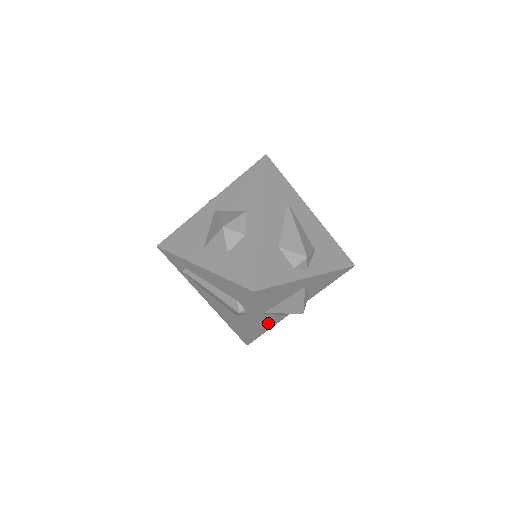
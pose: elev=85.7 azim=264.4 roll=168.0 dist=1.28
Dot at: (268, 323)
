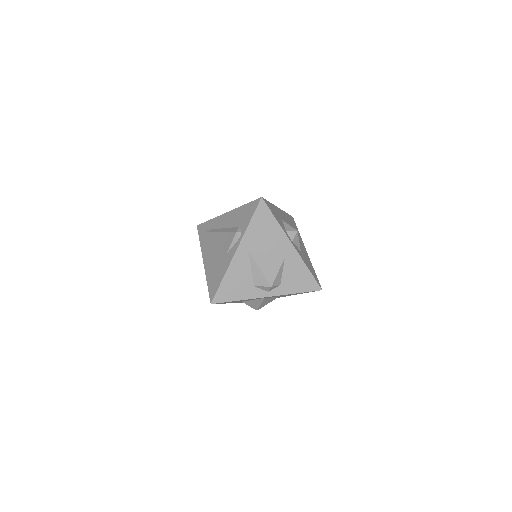
Dot at: (241, 284)
